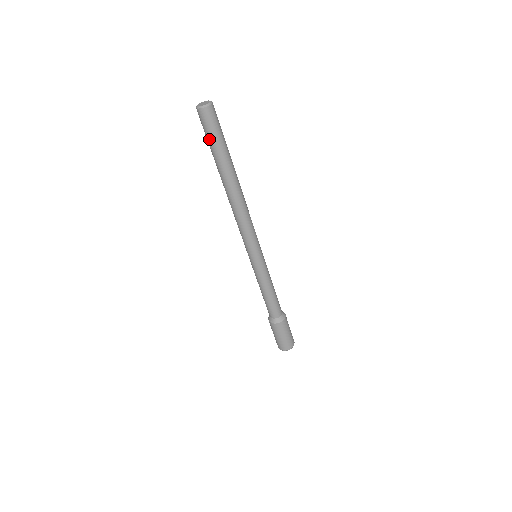
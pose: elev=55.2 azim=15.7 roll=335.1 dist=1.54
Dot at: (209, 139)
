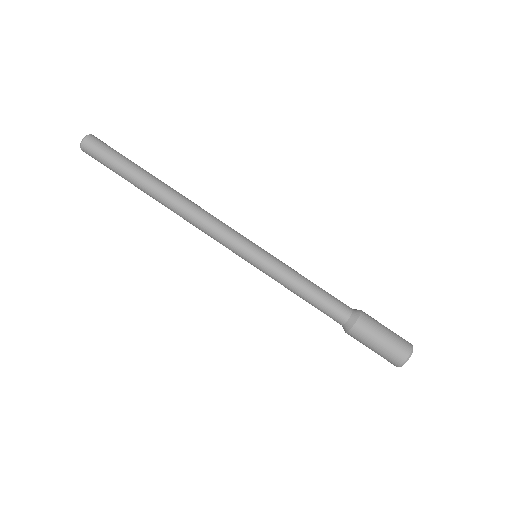
Dot at: (110, 161)
